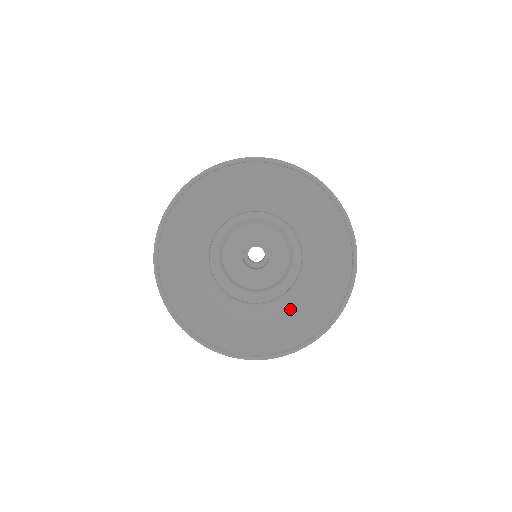
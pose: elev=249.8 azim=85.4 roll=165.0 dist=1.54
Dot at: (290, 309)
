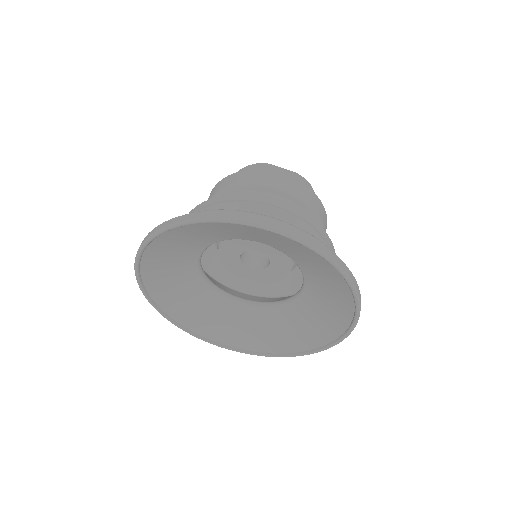
Dot at: (266, 322)
